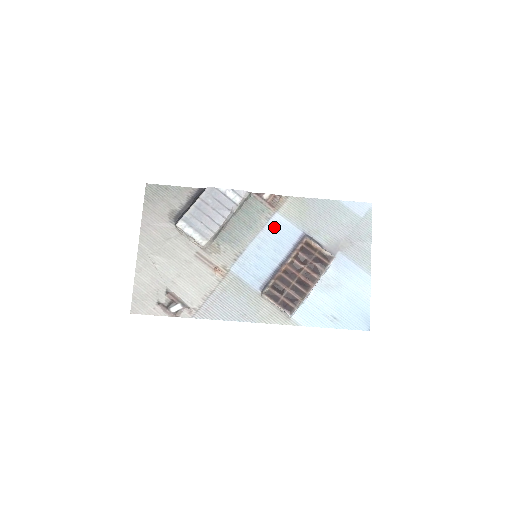
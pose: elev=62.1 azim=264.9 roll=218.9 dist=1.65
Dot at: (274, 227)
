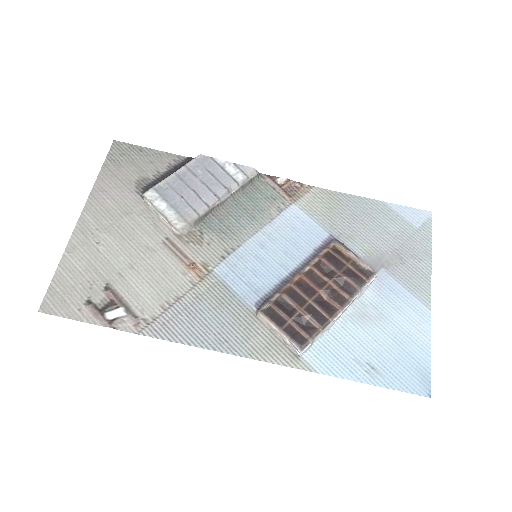
Dot at: (288, 222)
